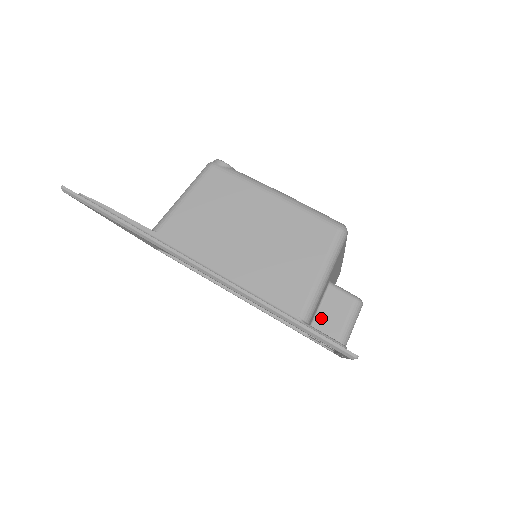
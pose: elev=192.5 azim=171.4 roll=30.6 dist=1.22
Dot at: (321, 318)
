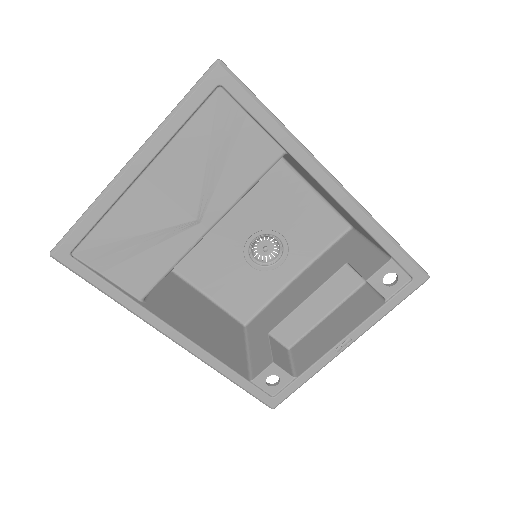
Dot at: occluded
